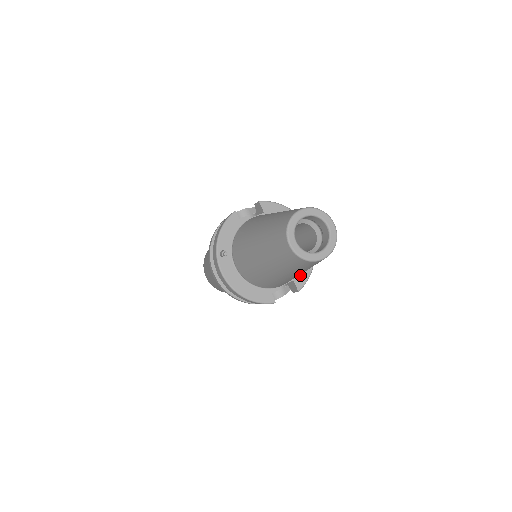
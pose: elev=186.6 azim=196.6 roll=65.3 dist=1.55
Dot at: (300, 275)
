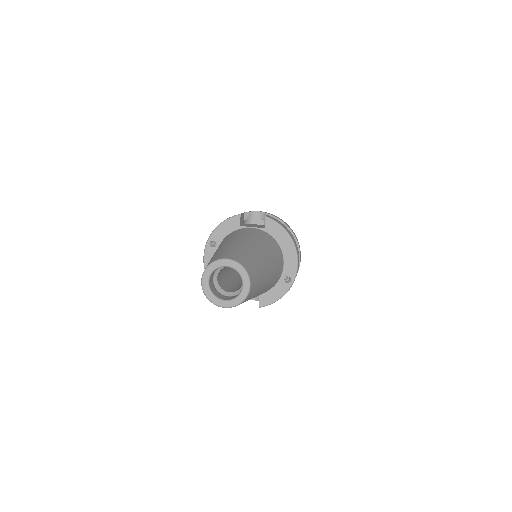
Dot at: (268, 296)
